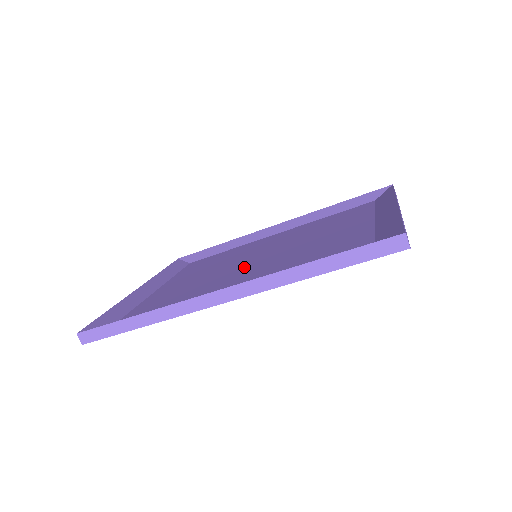
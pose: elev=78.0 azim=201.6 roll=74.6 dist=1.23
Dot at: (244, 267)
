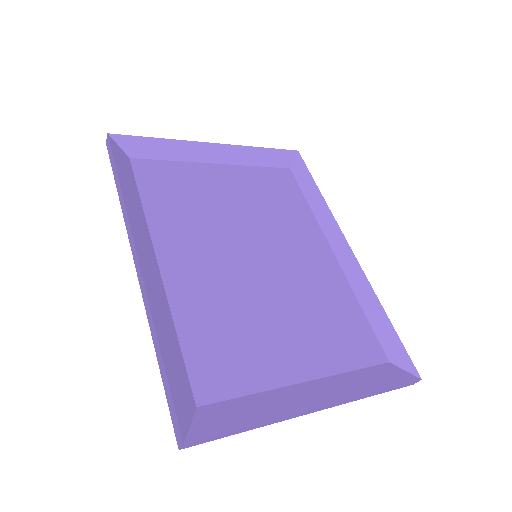
Dot at: (227, 253)
